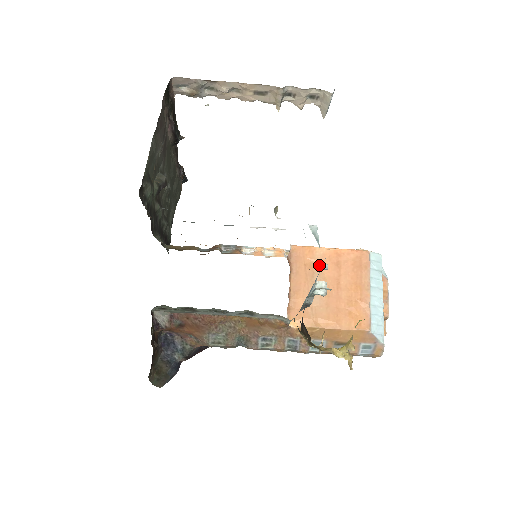
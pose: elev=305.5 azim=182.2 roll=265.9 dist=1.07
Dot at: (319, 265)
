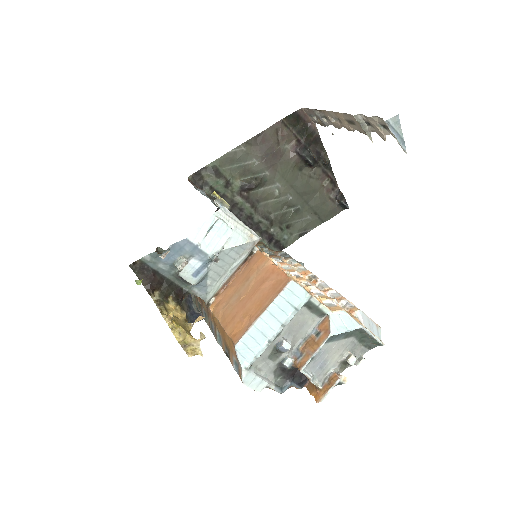
Dot at: (212, 255)
